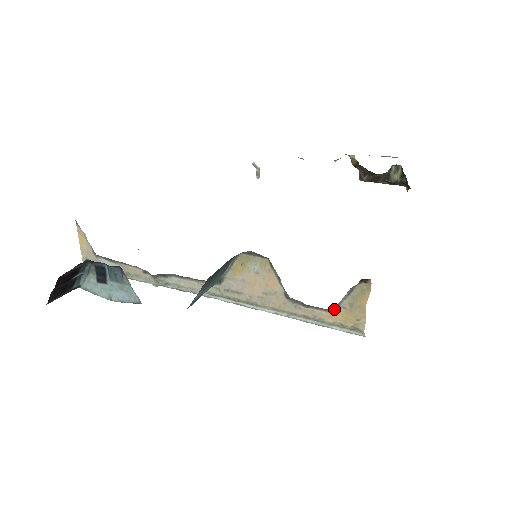
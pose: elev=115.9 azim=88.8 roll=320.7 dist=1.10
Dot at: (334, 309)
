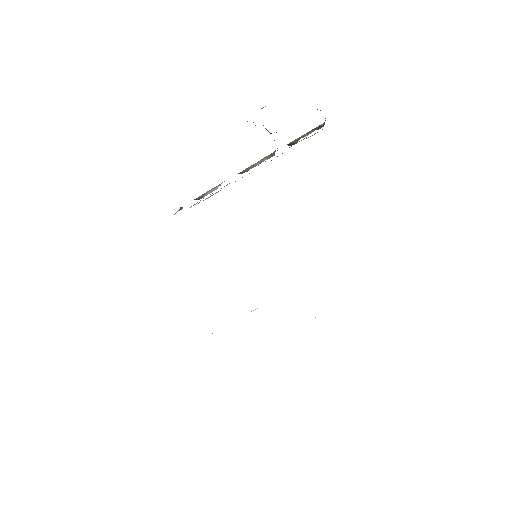
Dot at: occluded
